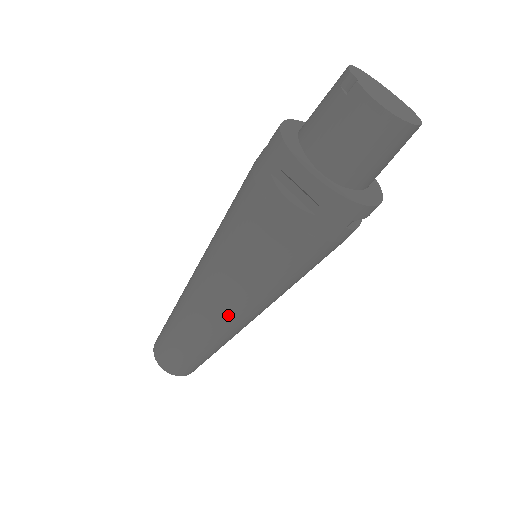
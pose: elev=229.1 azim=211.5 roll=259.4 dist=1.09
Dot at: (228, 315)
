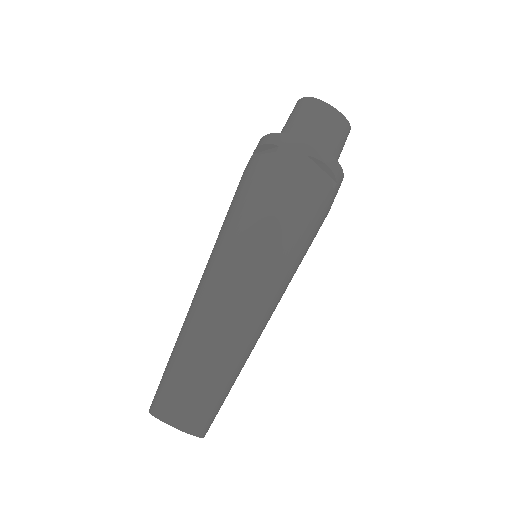
Dot at: (222, 282)
